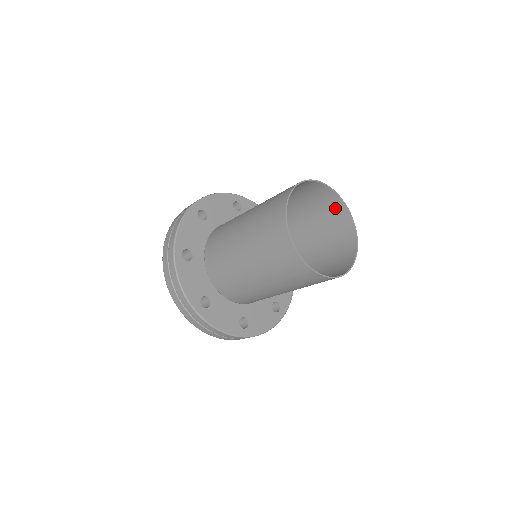
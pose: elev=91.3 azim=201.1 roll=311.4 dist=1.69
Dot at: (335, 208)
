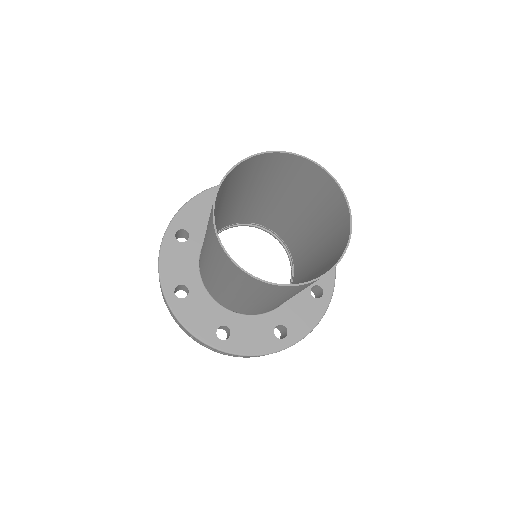
Dot at: (303, 168)
